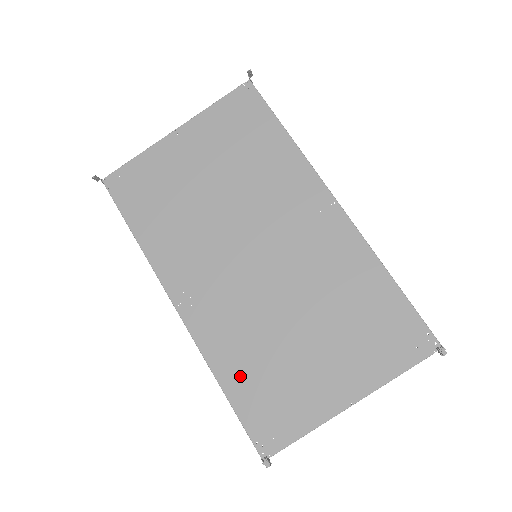
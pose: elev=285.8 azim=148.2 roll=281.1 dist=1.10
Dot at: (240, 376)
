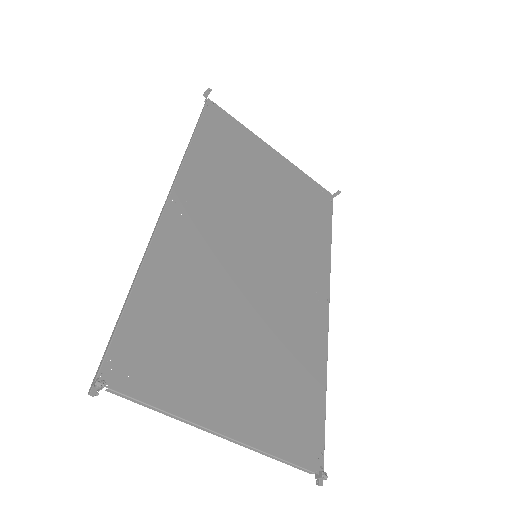
Dot at: (161, 297)
